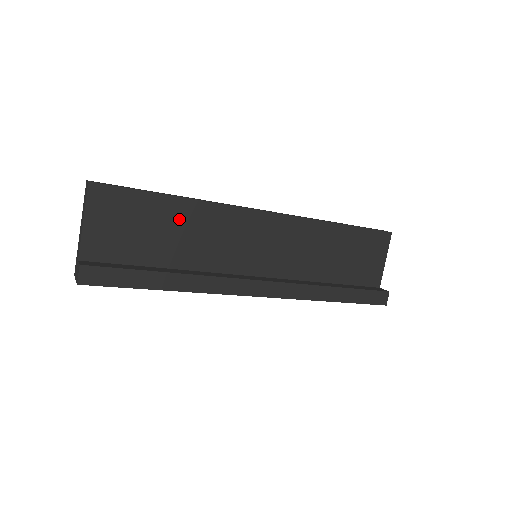
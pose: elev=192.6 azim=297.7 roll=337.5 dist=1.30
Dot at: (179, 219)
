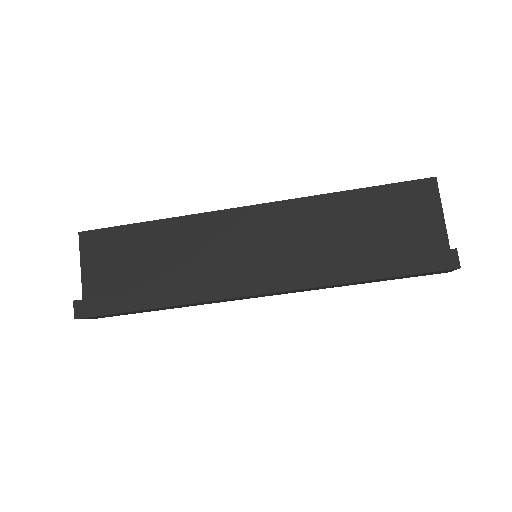
Dot at: (161, 241)
